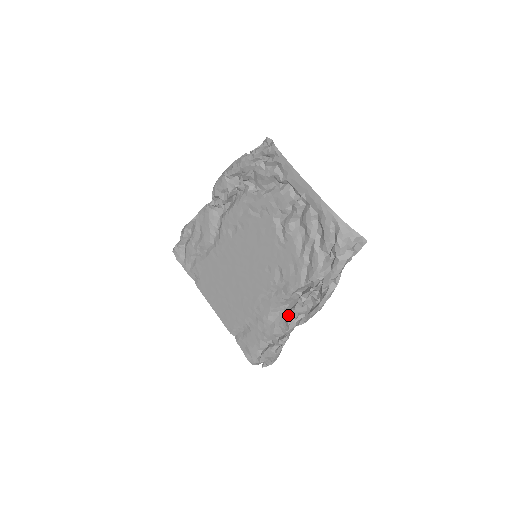
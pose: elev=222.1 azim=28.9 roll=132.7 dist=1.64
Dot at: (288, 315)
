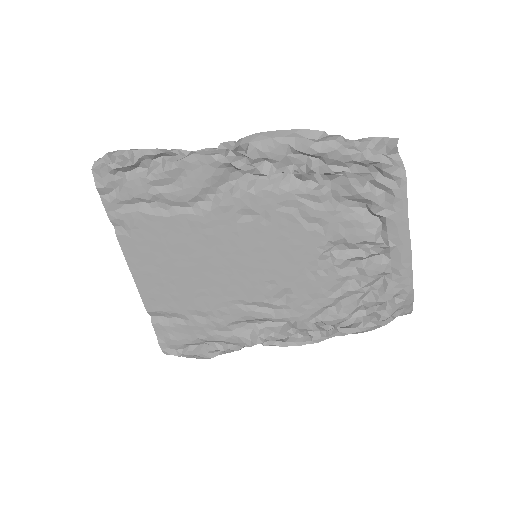
Dot at: (262, 335)
